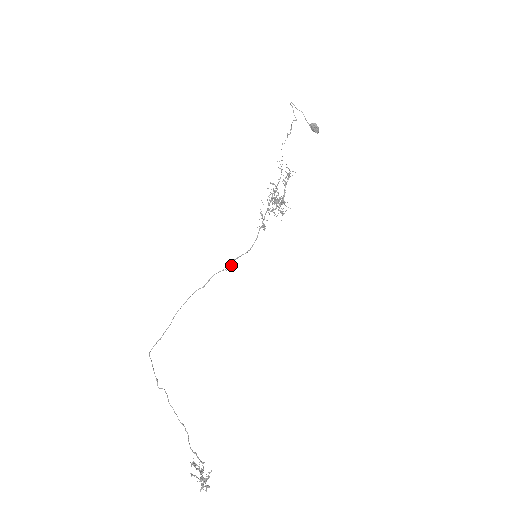
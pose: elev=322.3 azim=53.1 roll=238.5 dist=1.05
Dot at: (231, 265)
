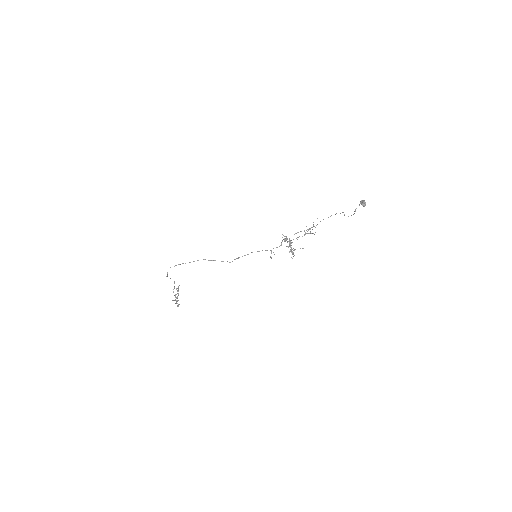
Dot at: occluded
